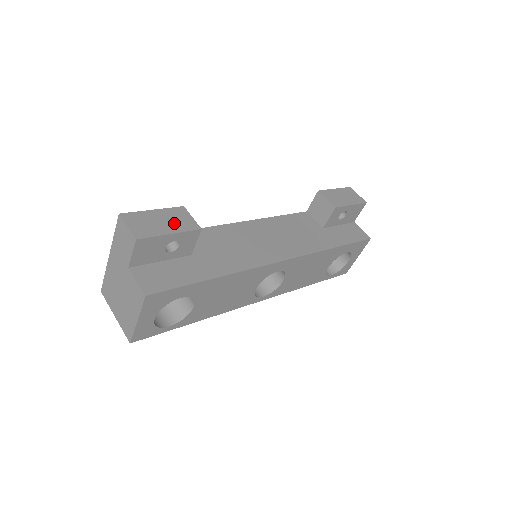
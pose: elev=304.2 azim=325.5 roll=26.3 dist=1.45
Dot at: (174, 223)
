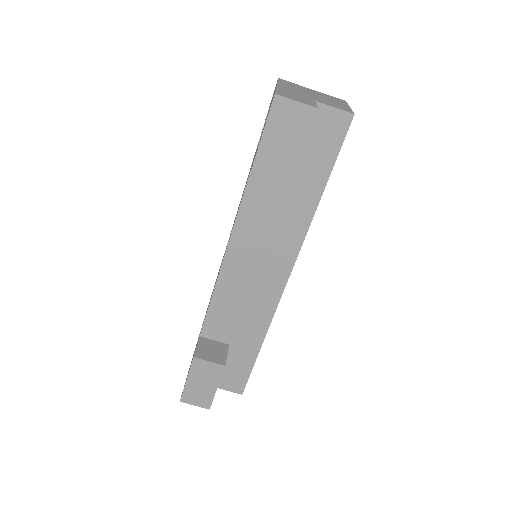
Dot at: (208, 379)
